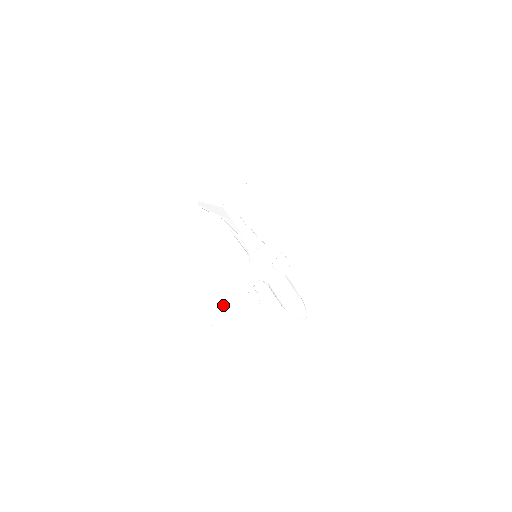
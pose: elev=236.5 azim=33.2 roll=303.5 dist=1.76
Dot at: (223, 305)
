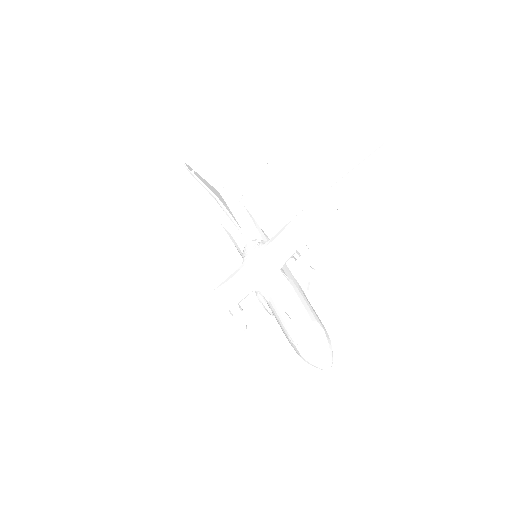
Dot at: (178, 332)
